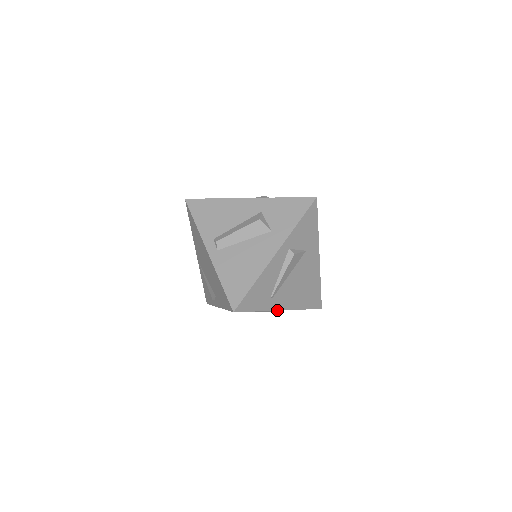
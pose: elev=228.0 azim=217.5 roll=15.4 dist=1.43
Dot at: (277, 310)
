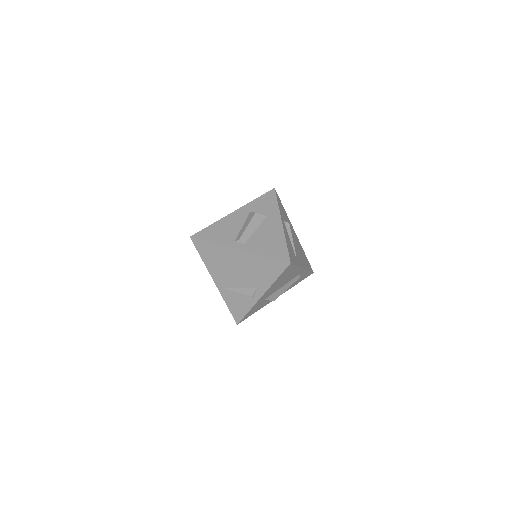
Dot at: (302, 268)
